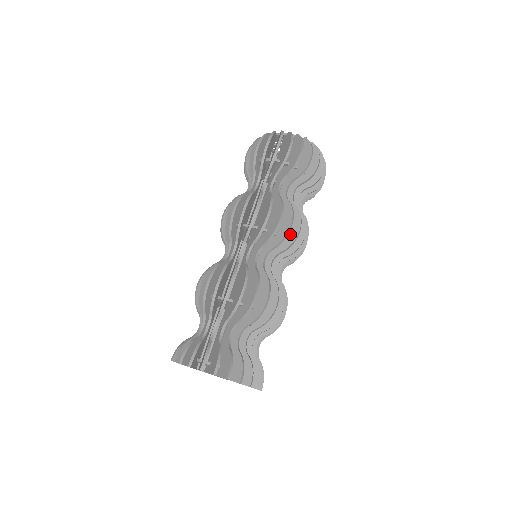
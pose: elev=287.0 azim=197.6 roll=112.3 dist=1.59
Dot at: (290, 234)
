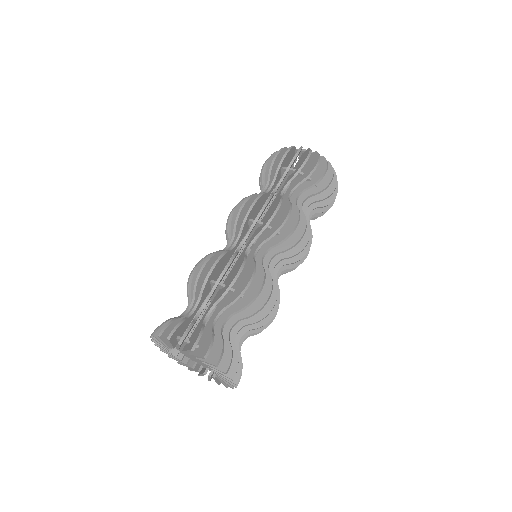
Dot at: occluded
